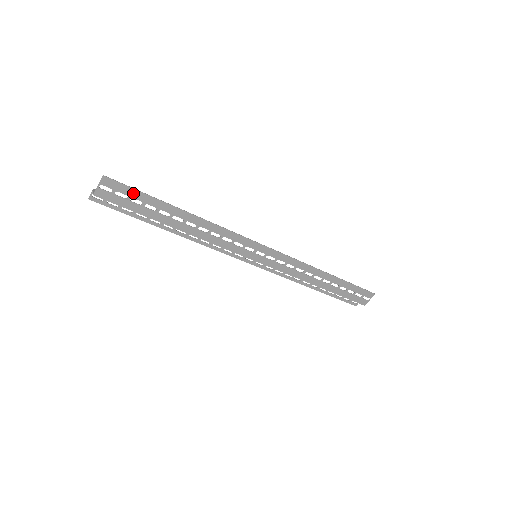
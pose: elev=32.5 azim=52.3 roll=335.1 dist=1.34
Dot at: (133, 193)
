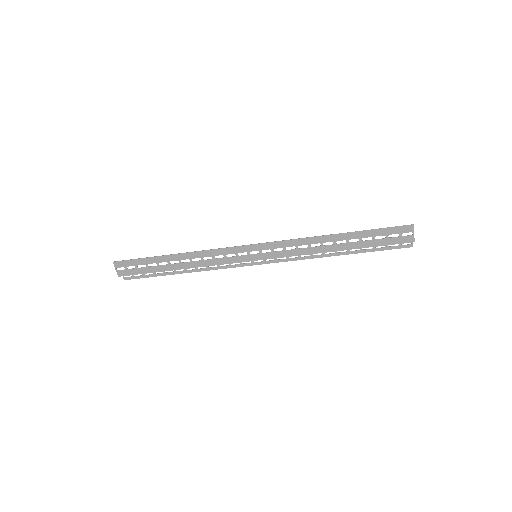
Dot at: (136, 262)
